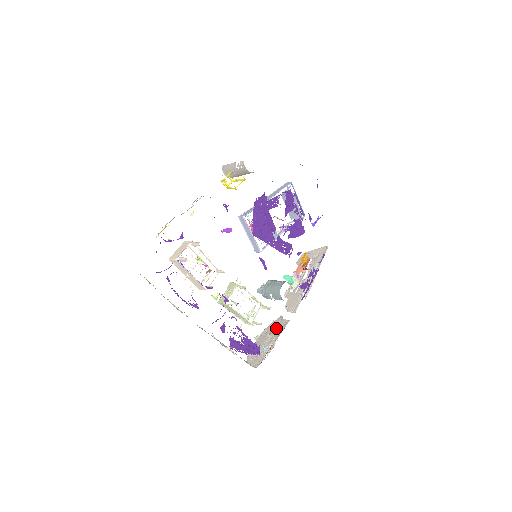
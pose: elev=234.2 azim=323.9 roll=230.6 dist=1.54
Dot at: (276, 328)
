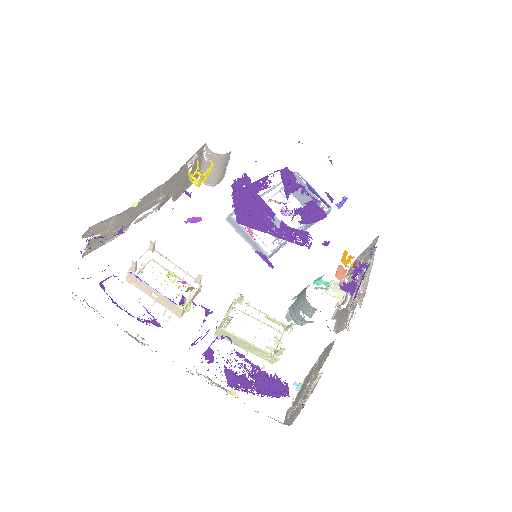
Dot at: (320, 359)
